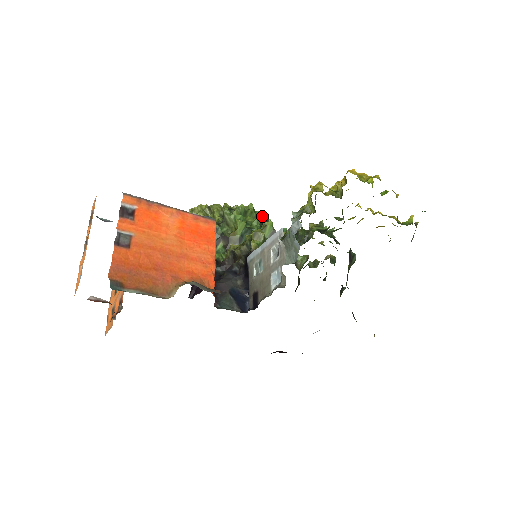
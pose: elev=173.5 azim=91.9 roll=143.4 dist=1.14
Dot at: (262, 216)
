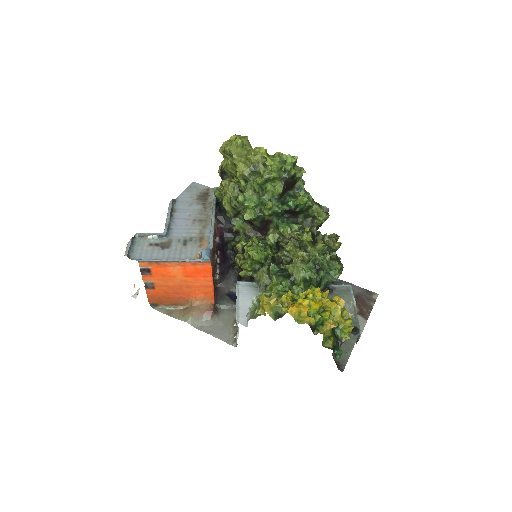
Dot at: (288, 175)
